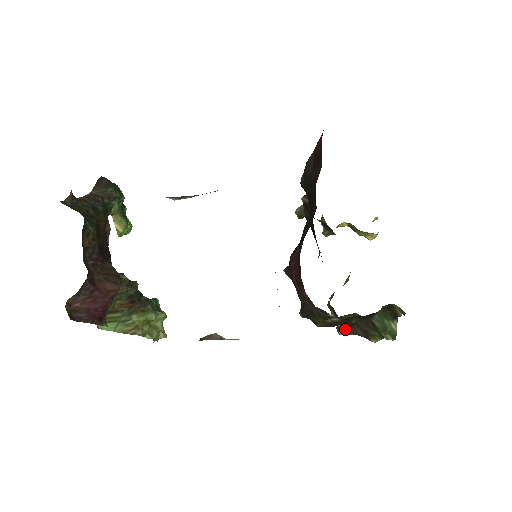
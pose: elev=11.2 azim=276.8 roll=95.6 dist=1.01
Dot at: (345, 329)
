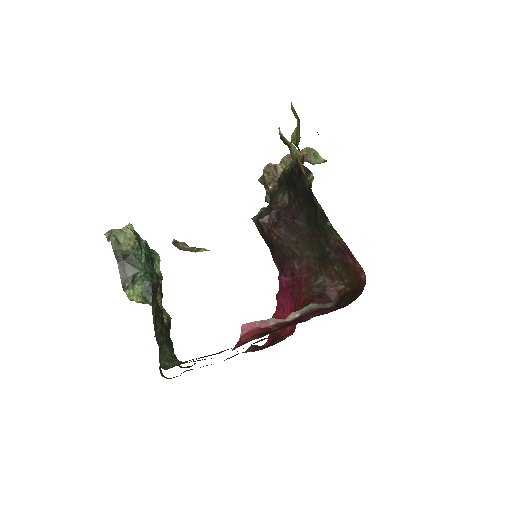
Dot at: occluded
